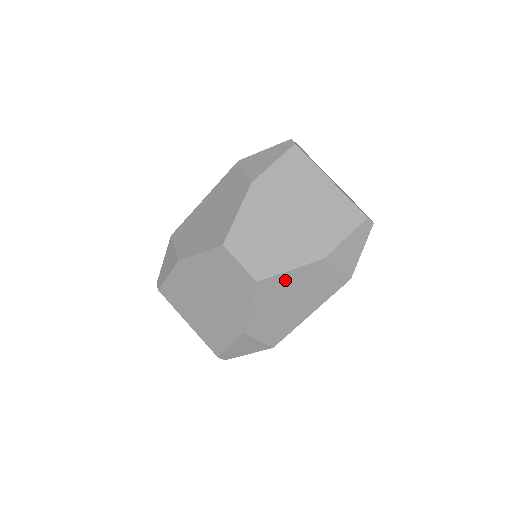
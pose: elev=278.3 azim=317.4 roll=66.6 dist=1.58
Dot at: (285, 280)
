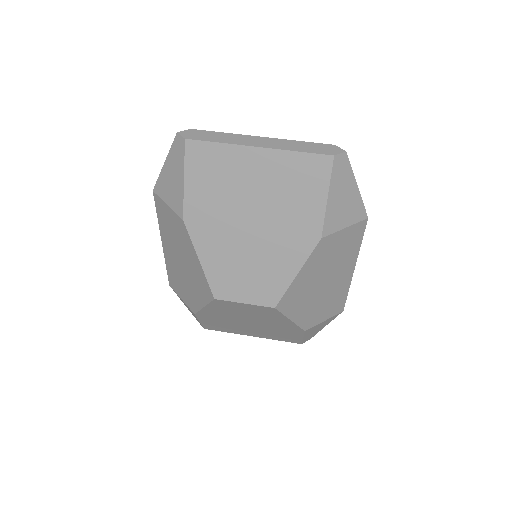
Dot at: (300, 282)
